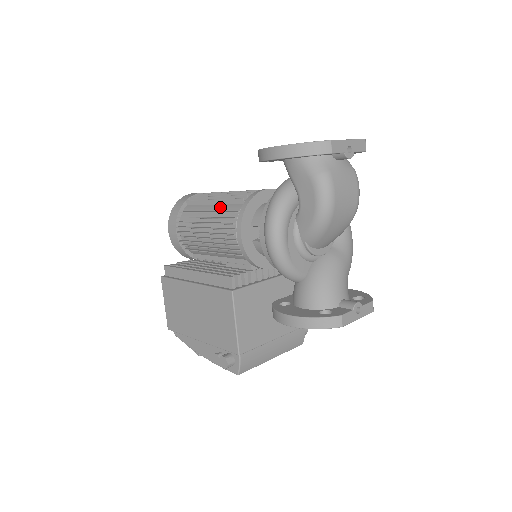
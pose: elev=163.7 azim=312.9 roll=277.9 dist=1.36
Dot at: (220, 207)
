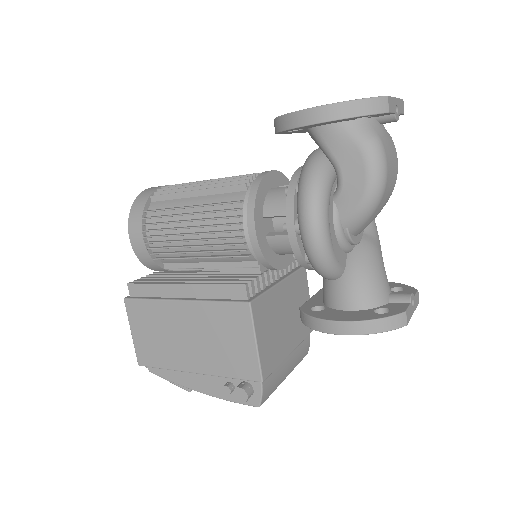
Dot at: (210, 198)
